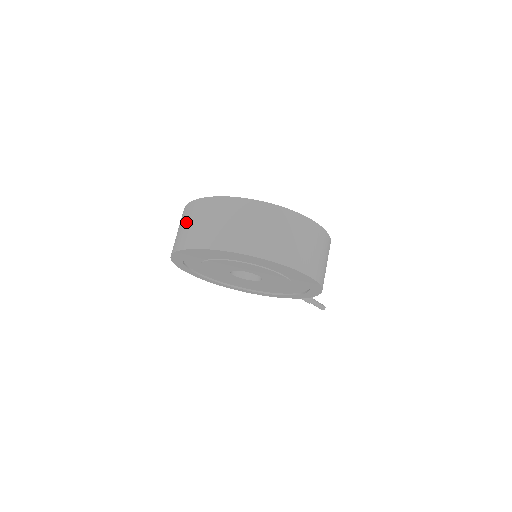
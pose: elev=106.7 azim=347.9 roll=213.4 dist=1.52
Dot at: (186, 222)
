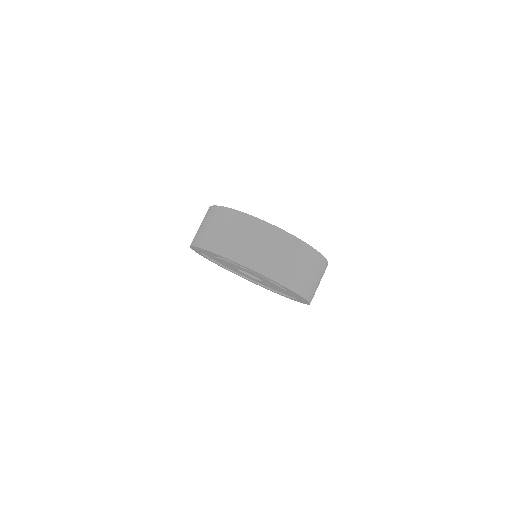
Dot at: (267, 246)
